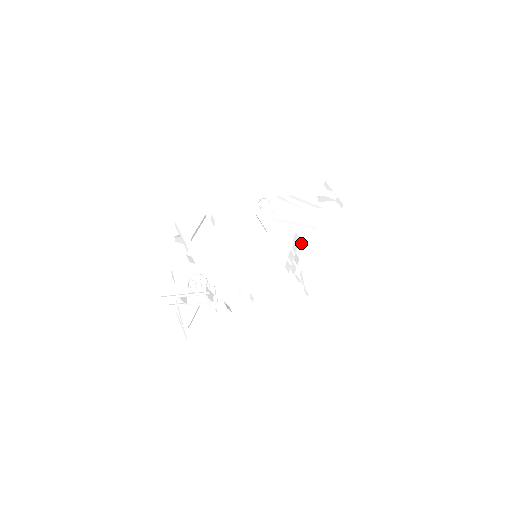
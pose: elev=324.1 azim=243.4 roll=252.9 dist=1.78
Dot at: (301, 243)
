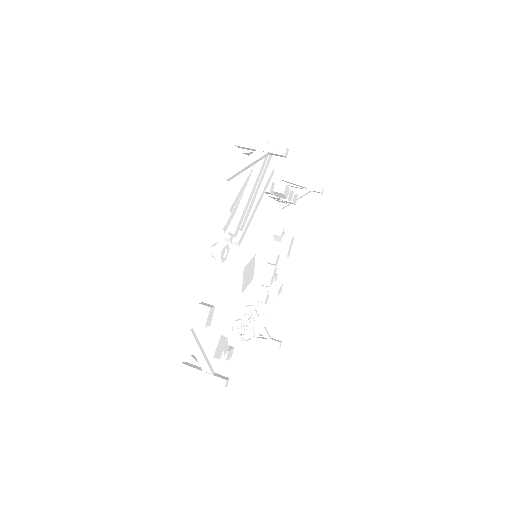
Dot at: (275, 192)
